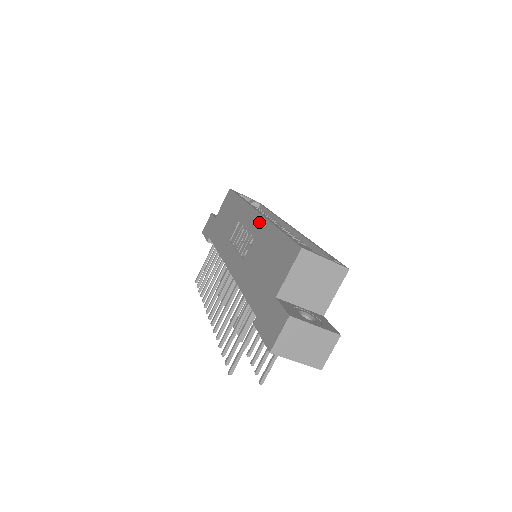
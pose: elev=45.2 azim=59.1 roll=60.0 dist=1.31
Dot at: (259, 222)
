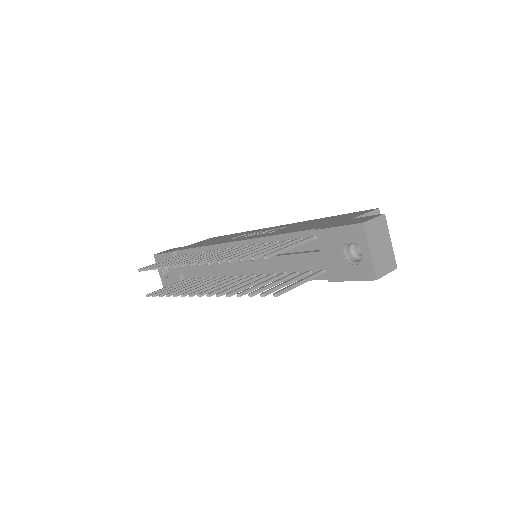
Dot at: (290, 224)
